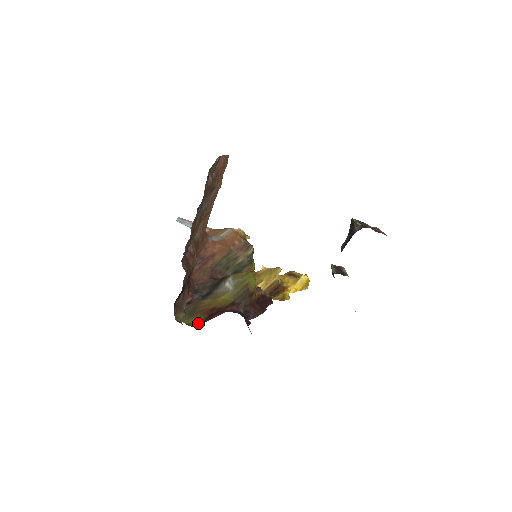
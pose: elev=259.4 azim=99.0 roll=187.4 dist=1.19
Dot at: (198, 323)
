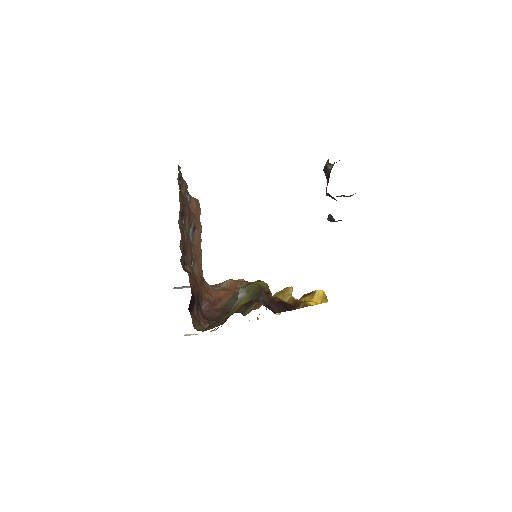
Dot at: (221, 324)
